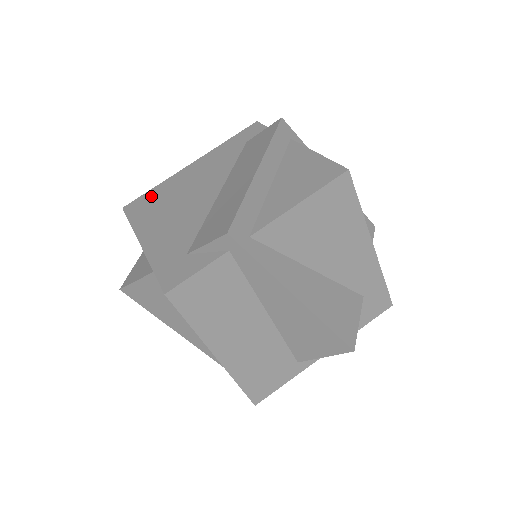
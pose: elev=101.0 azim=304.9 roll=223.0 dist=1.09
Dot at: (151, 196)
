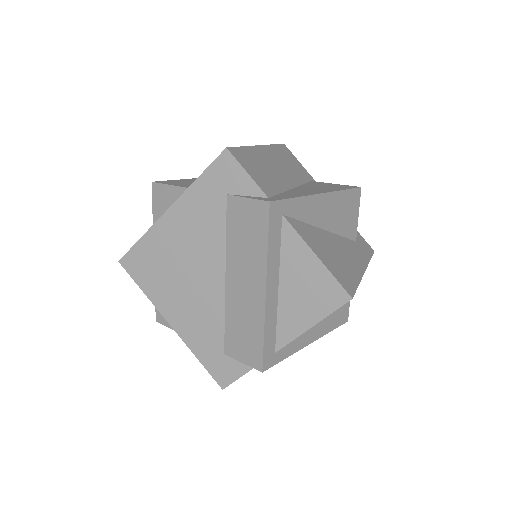
Dot at: (145, 255)
